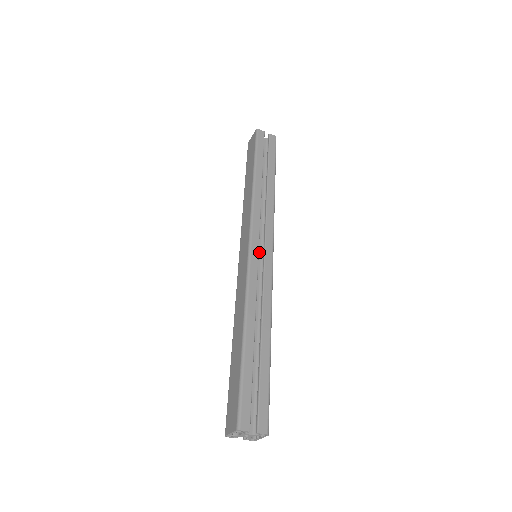
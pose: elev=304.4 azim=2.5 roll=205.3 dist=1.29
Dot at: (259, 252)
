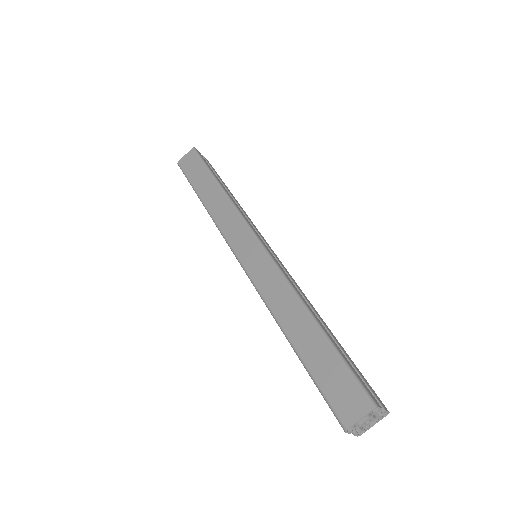
Dot at: occluded
